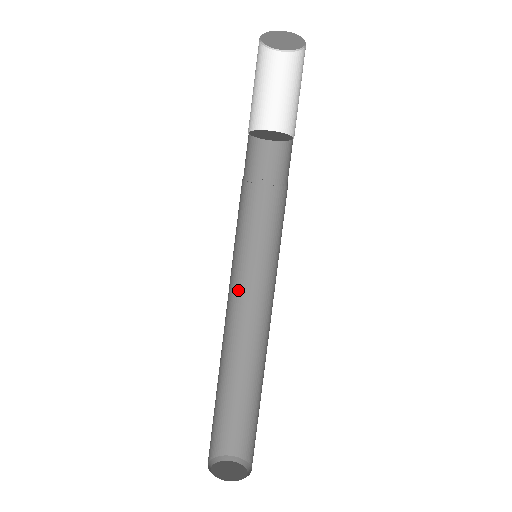
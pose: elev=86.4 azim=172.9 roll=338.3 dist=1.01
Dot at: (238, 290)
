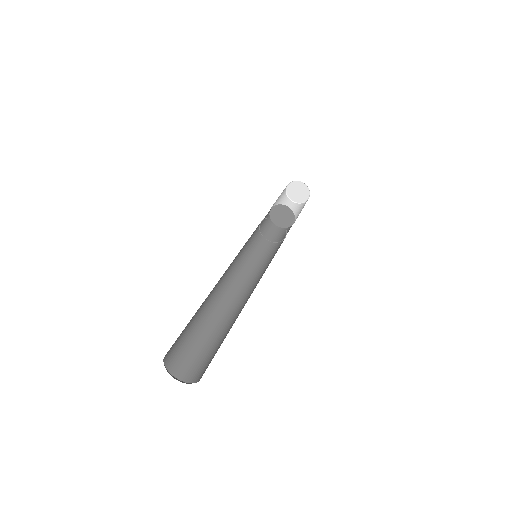
Dot at: (235, 278)
